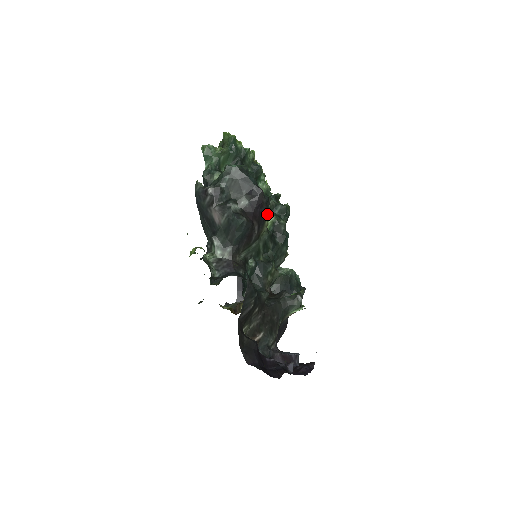
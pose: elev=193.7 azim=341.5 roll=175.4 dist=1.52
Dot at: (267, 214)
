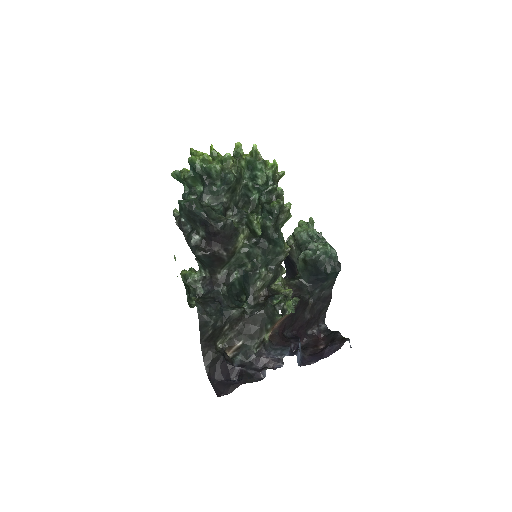
Dot at: (259, 214)
